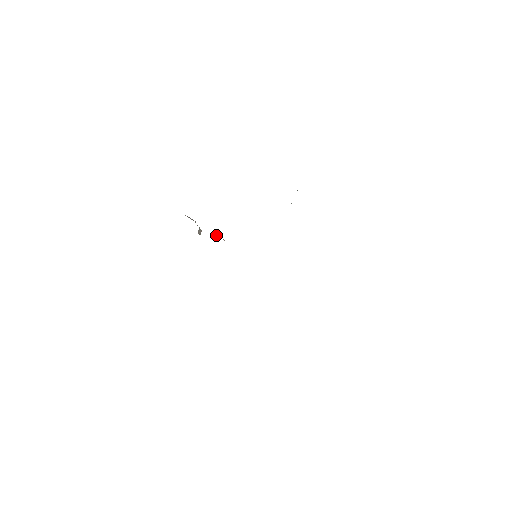
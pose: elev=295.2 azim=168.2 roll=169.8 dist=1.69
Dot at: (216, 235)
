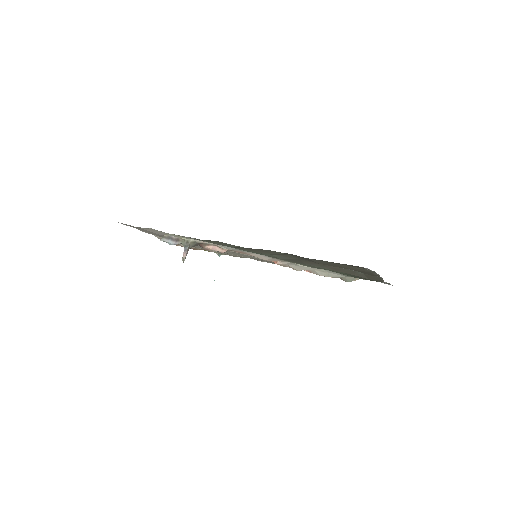
Dot at: (209, 246)
